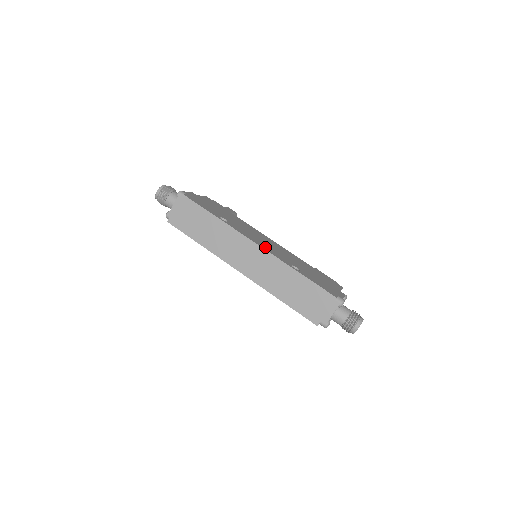
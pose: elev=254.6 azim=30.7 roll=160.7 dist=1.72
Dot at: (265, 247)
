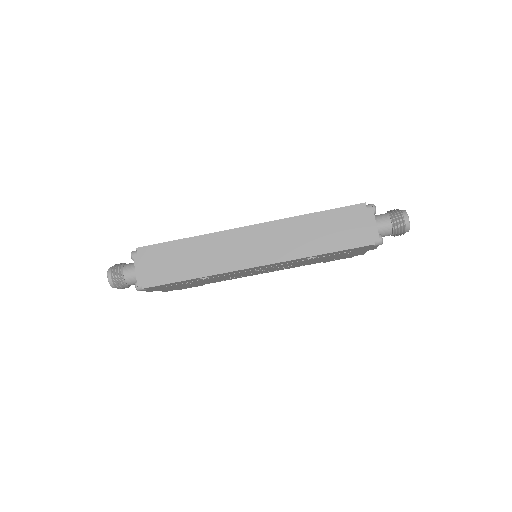
Dot at: occluded
